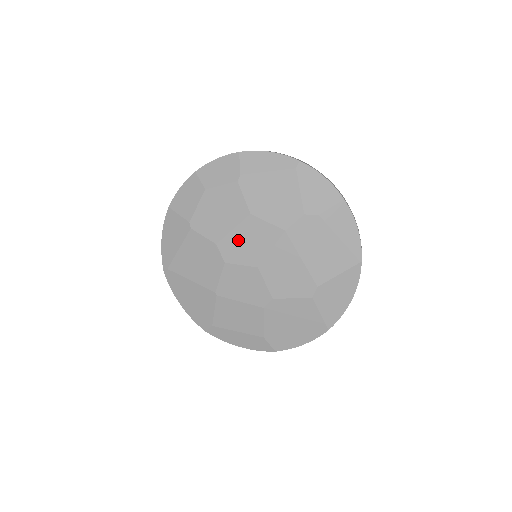
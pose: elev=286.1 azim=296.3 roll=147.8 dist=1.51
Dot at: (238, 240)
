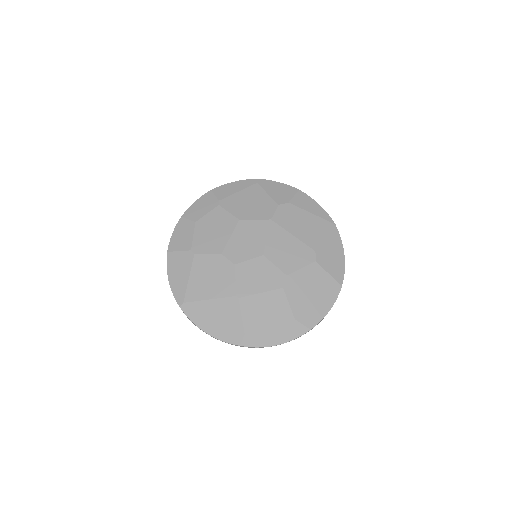
Dot at: (238, 242)
